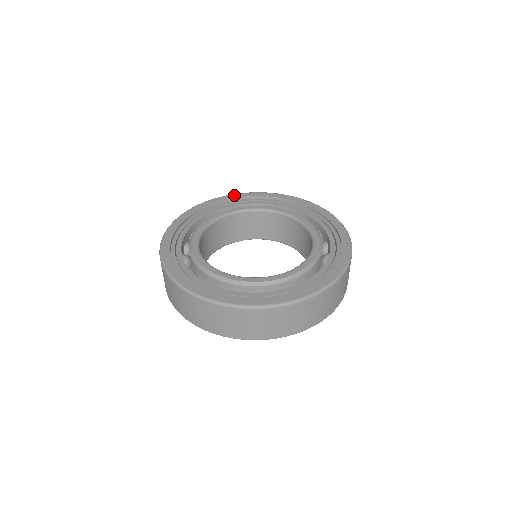
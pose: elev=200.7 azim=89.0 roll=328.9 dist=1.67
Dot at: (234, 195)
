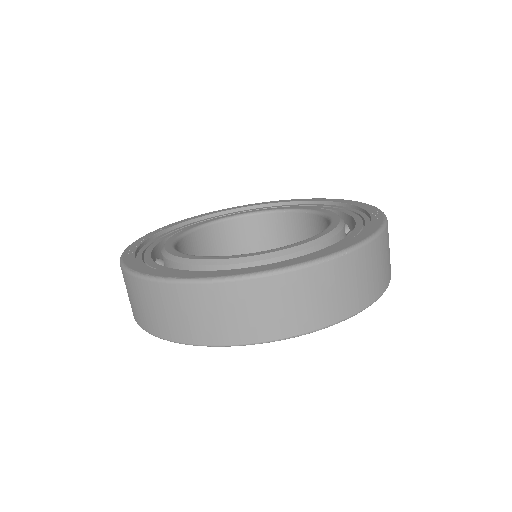
Dot at: (239, 206)
